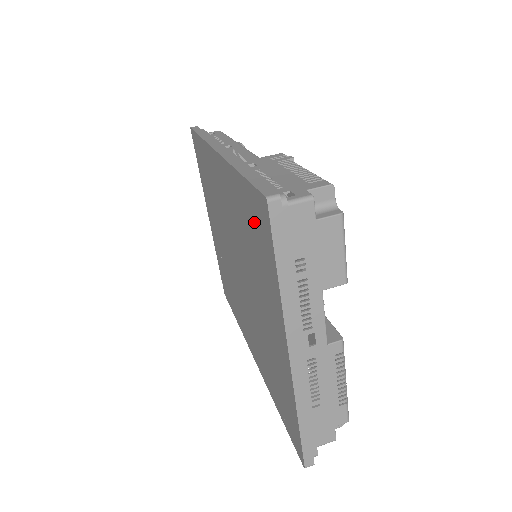
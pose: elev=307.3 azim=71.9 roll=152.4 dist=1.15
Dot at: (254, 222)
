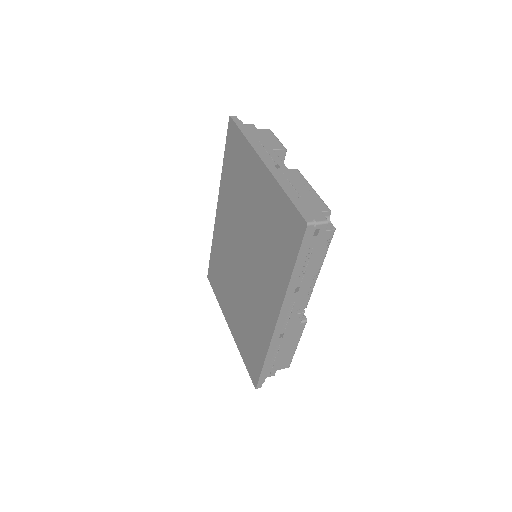
Dot at: (233, 155)
